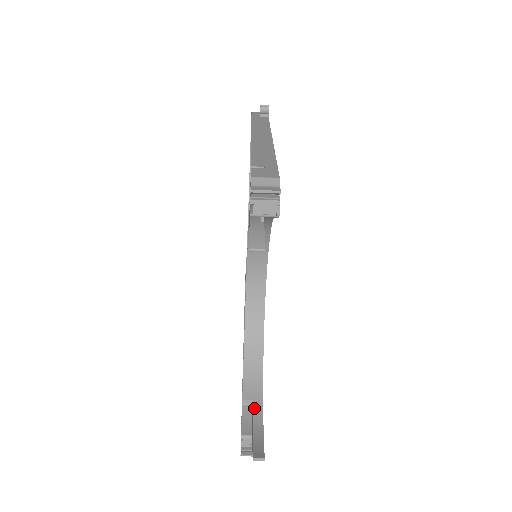
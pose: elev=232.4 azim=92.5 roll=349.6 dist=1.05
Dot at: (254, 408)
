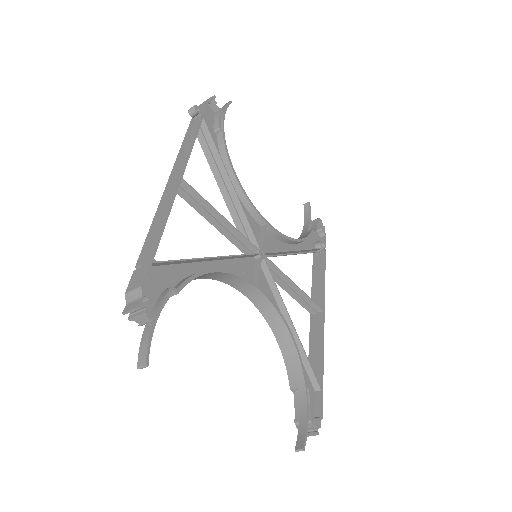
Dot at: (299, 396)
